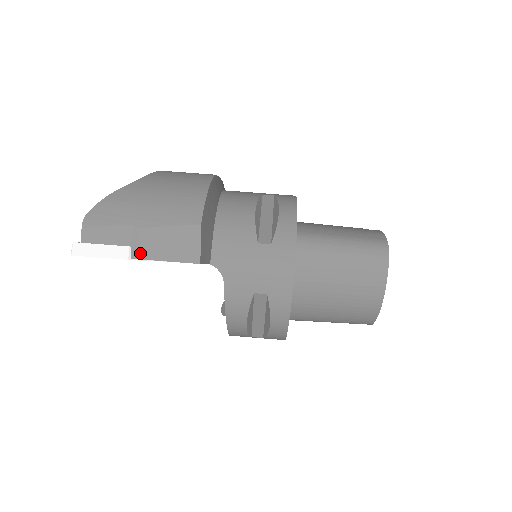
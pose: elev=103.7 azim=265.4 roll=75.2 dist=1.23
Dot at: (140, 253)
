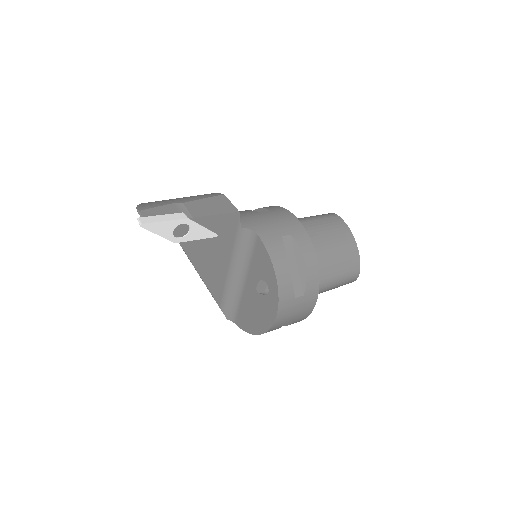
Dot at: (194, 214)
